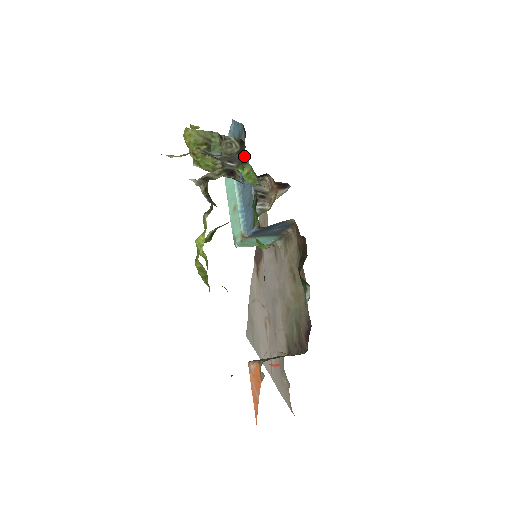
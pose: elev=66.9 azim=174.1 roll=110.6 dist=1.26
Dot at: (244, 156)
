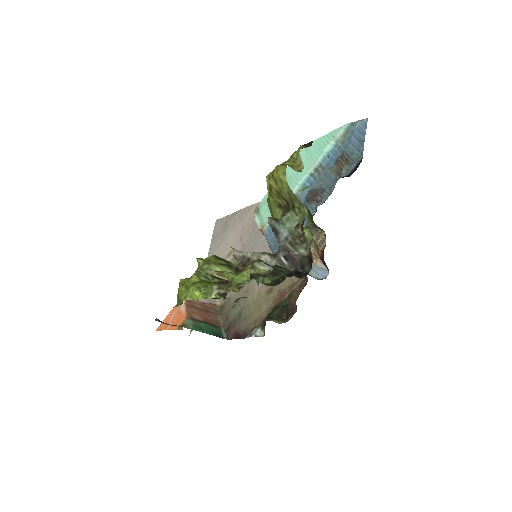
Dot at: (331, 183)
